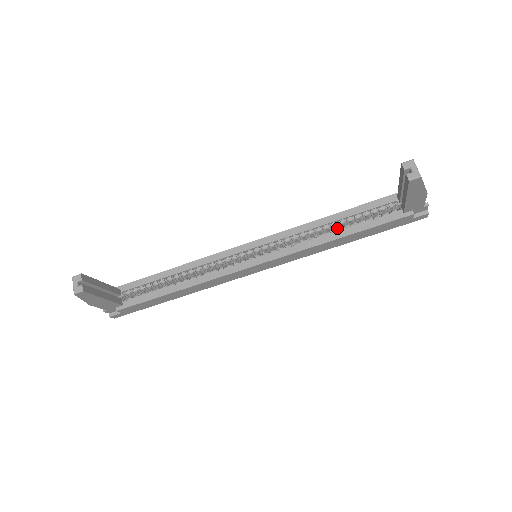
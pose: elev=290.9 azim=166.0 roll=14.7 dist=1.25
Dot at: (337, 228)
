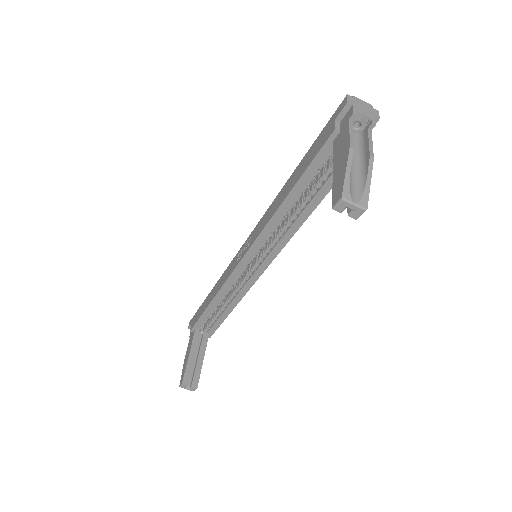
Dot at: occluded
